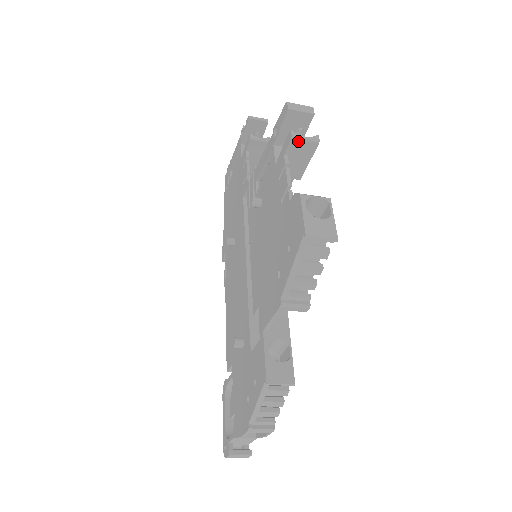
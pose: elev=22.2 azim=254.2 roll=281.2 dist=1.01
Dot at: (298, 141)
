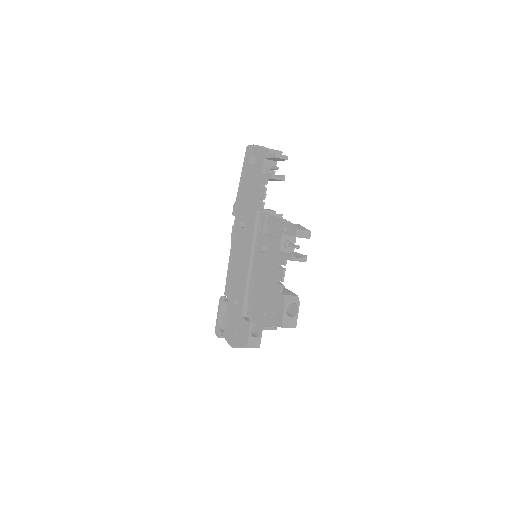
Dot at: occluded
